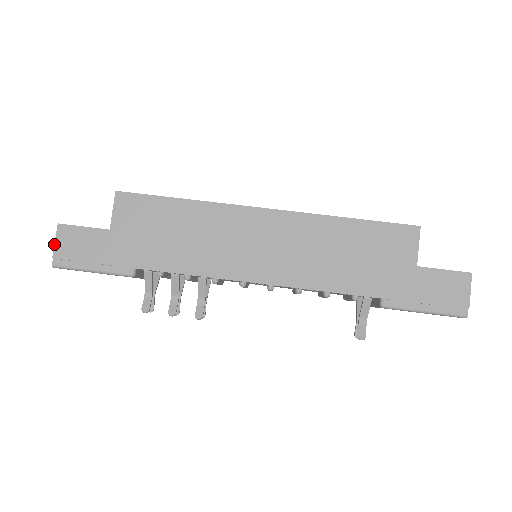
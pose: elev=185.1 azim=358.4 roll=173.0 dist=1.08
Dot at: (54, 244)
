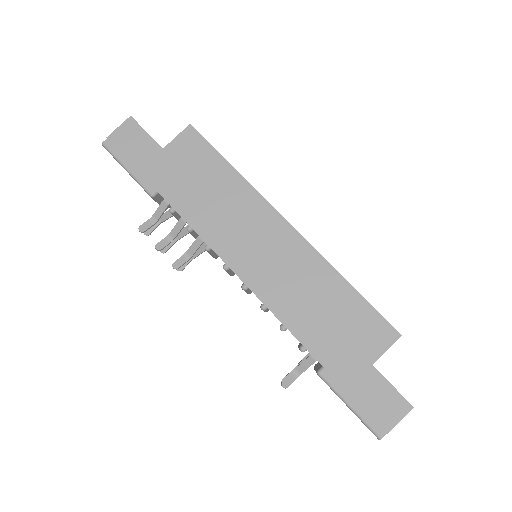
Dot at: (116, 128)
